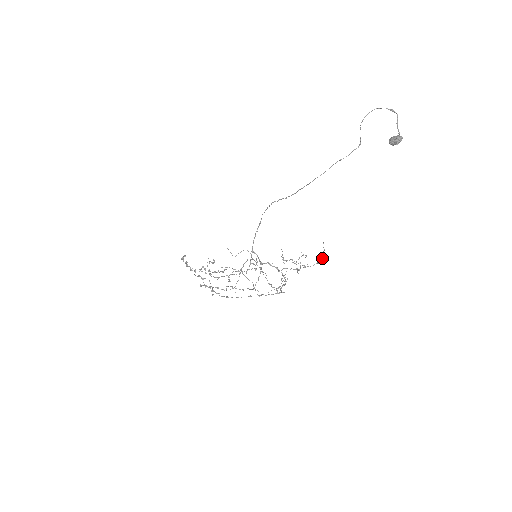
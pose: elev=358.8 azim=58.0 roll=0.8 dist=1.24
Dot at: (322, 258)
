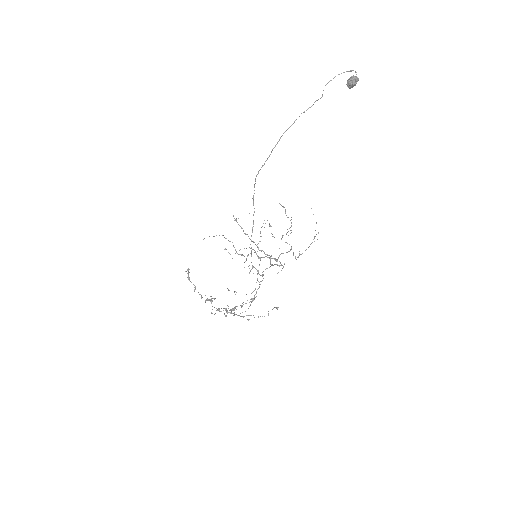
Dot at: occluded
